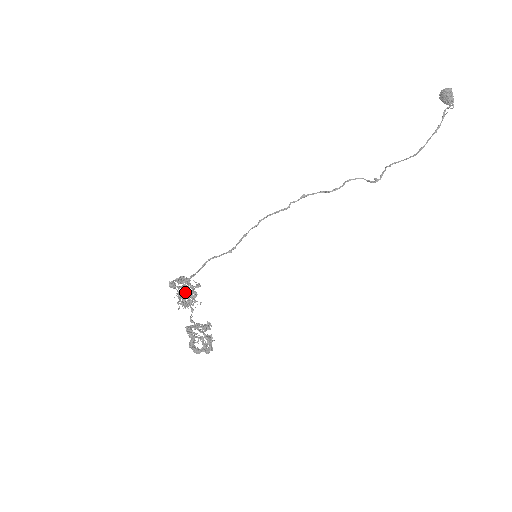
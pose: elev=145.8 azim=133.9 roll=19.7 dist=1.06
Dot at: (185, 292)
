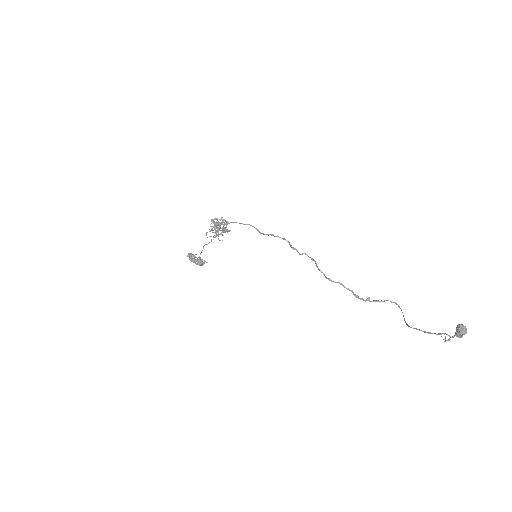
Dot at: (217, 230)
